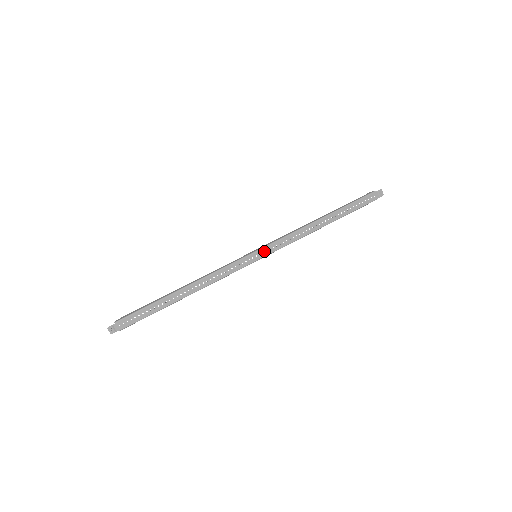
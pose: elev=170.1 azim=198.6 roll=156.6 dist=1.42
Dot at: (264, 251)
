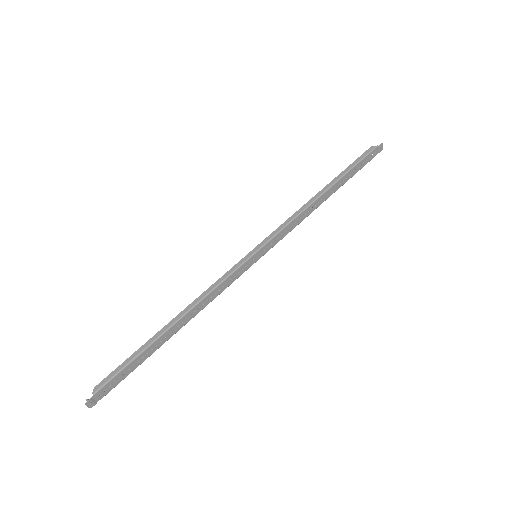
Dot at: (265, 248)
